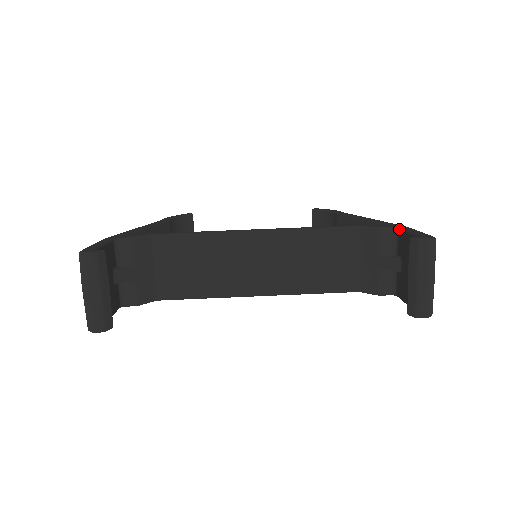
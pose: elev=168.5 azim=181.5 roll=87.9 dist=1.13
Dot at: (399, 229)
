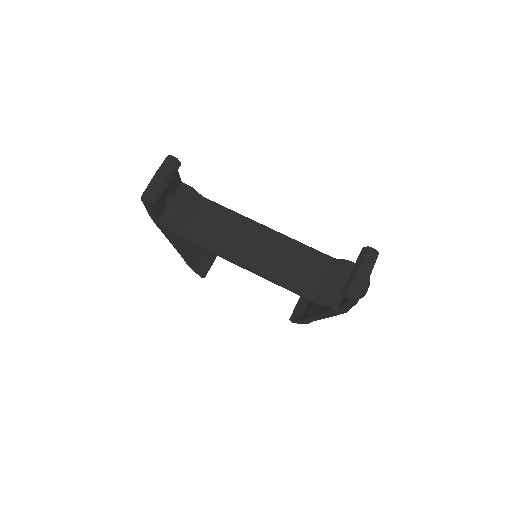
Dot at: occluded
